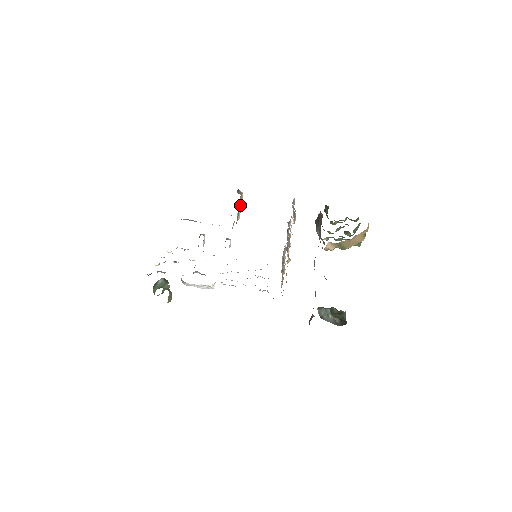
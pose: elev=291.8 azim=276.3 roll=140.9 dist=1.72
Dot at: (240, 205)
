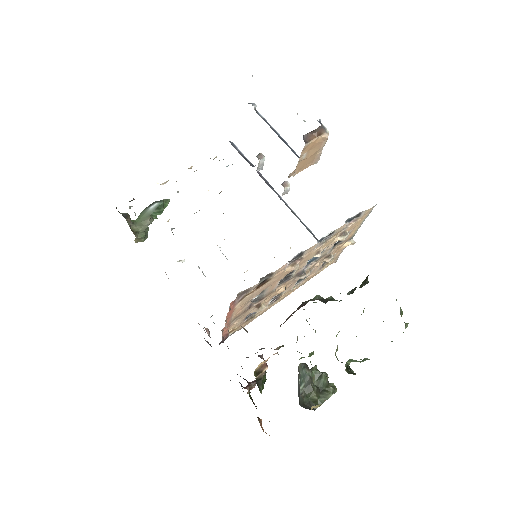
Dot at: (318, 149)
